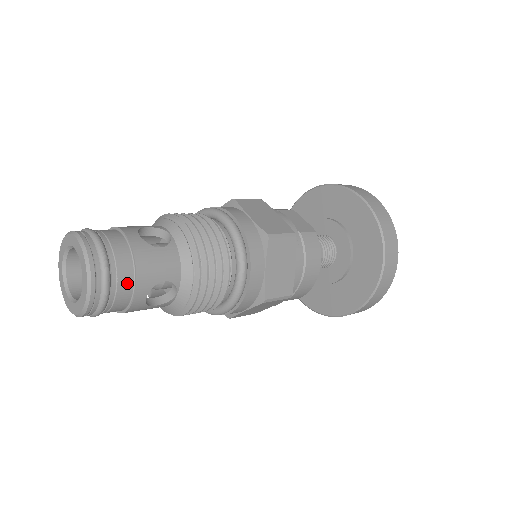
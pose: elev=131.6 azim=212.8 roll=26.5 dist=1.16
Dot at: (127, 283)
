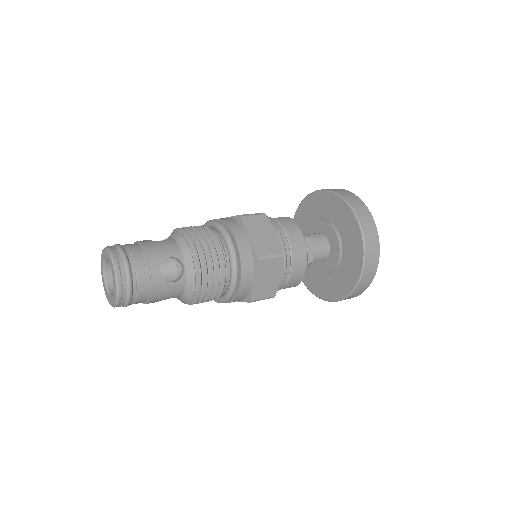
Dot at: (141, 261)
